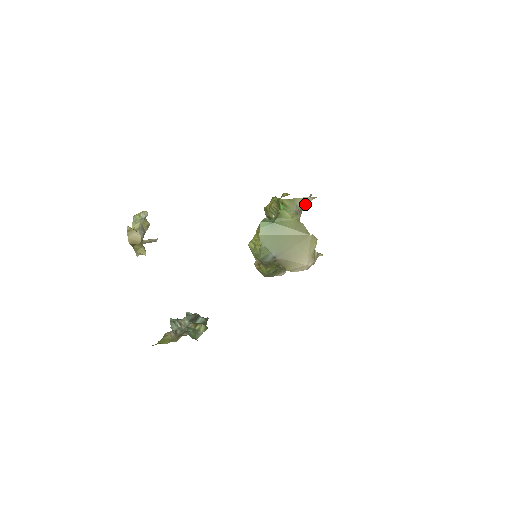
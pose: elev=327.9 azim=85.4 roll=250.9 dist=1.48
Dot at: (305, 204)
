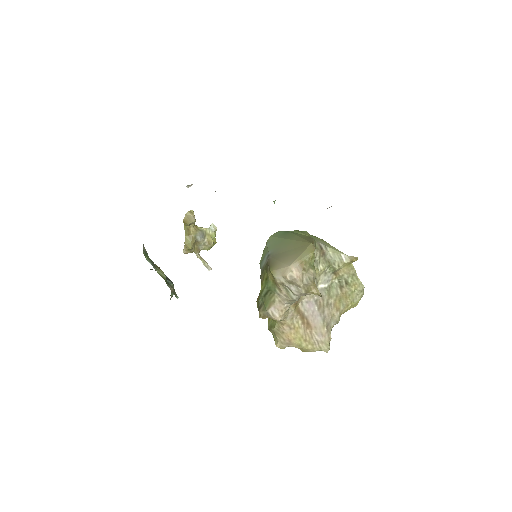
Dot at: (338, 258)
